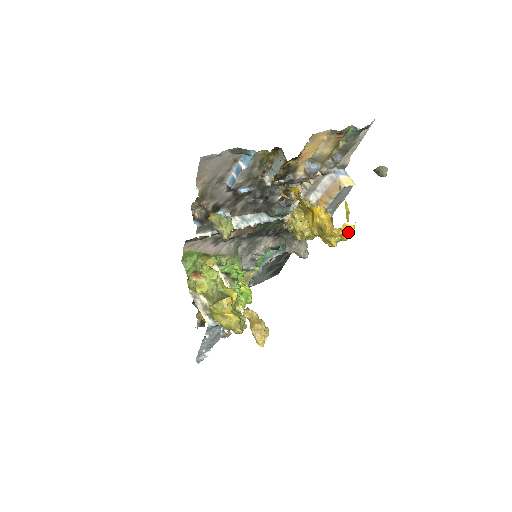
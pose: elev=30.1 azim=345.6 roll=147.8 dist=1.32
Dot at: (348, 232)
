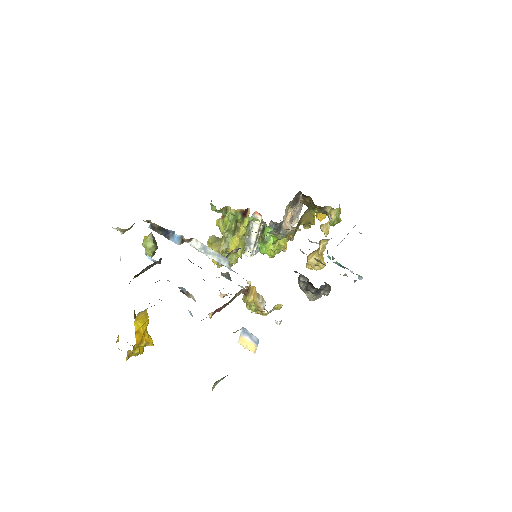
Dot at: occluded
